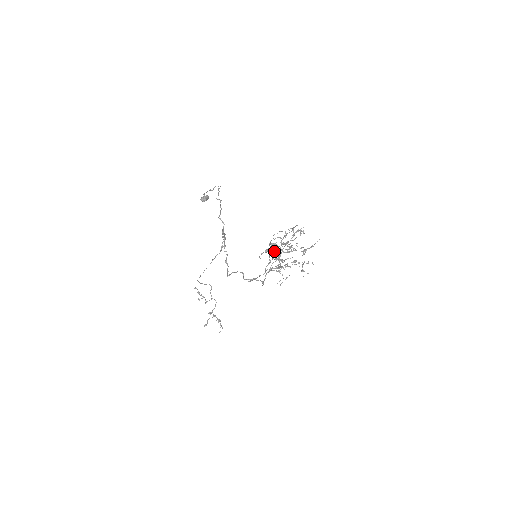
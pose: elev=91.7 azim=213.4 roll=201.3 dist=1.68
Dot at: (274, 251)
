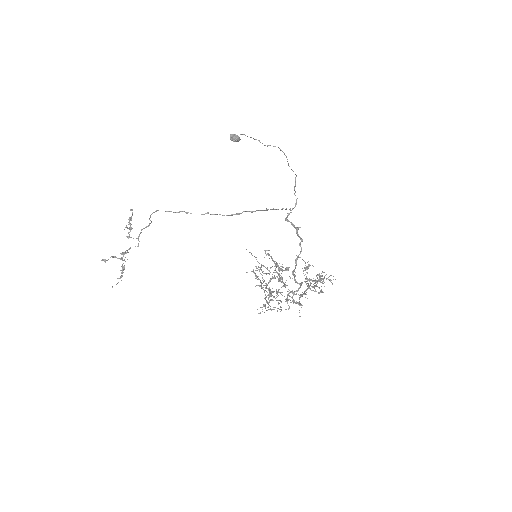
Dot at: (280, 270)
